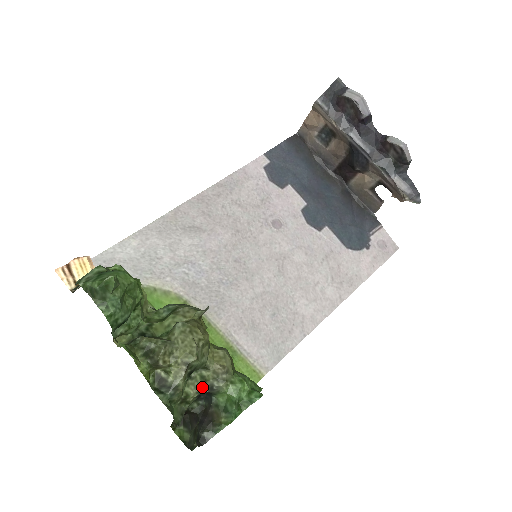
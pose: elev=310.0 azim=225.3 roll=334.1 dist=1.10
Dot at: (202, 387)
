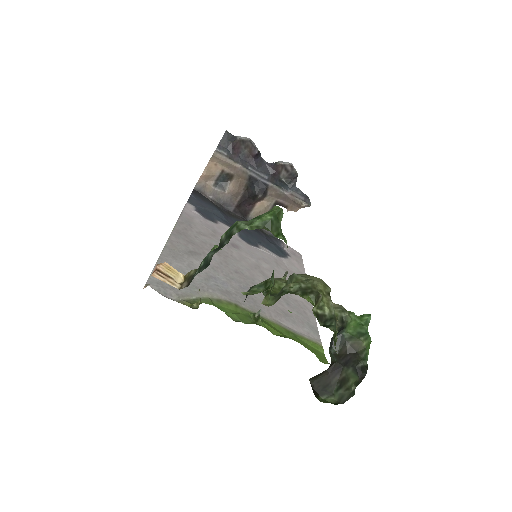
Dot at: occluded
